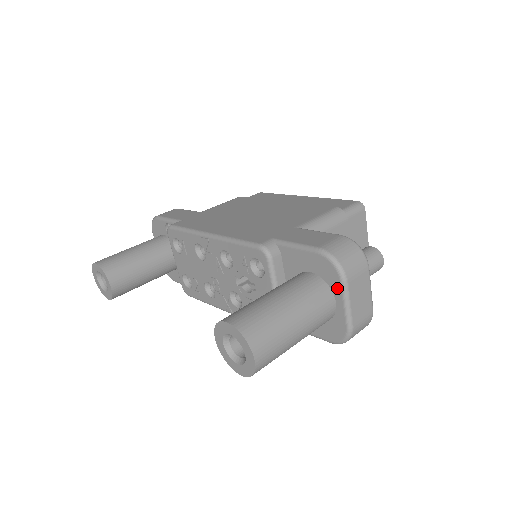
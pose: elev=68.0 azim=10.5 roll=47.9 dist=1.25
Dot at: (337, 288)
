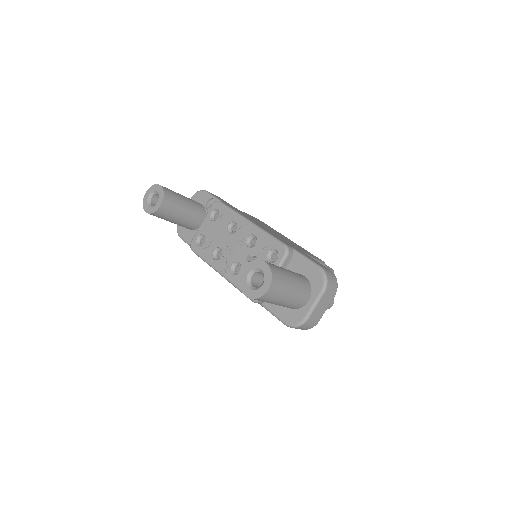
Dot at: (316, 292)
